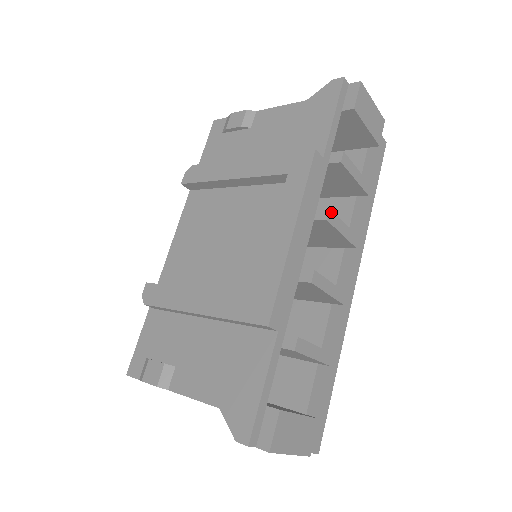
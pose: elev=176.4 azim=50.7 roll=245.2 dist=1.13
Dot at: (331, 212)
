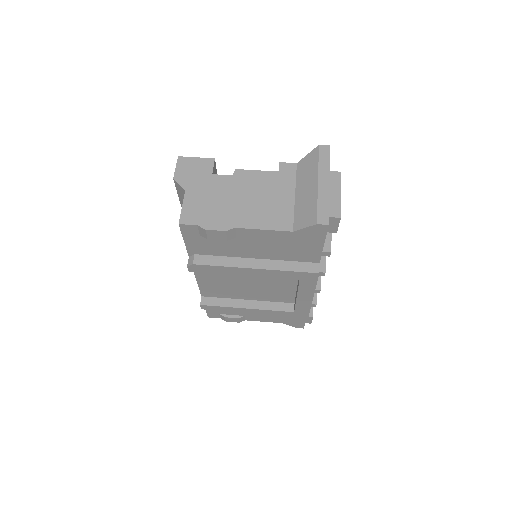
Dot at: (325, 271)
